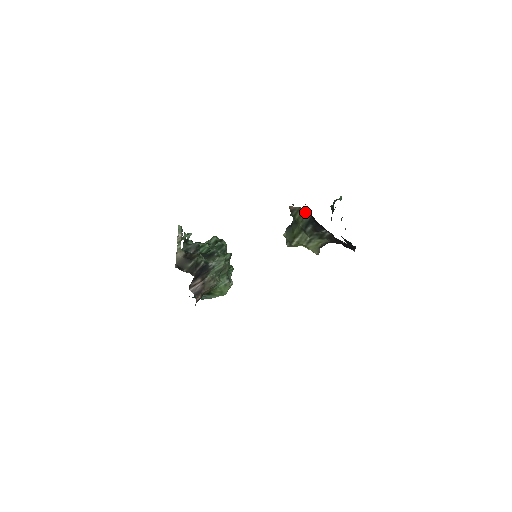
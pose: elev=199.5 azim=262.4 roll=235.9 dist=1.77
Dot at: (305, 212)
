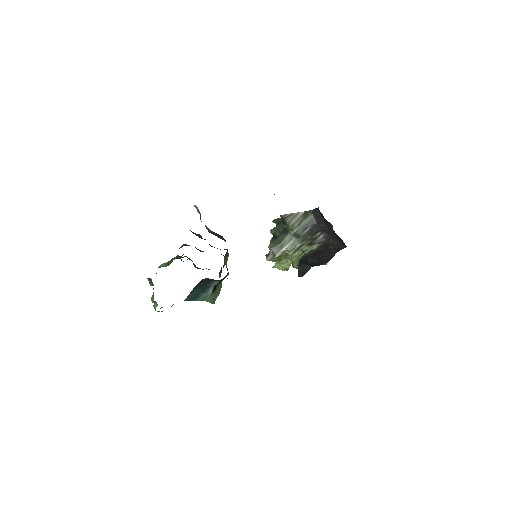
Dot at: (305, 215)
